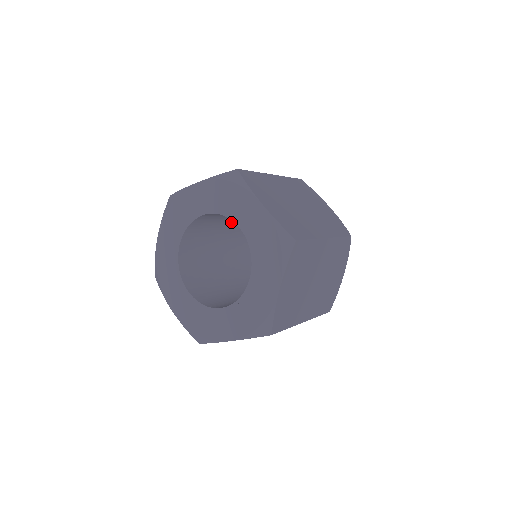
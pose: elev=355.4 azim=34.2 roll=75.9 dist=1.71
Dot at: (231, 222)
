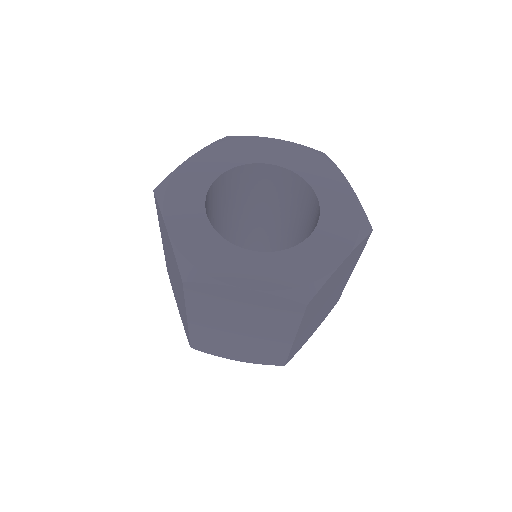
Dot at: (246, 212)
